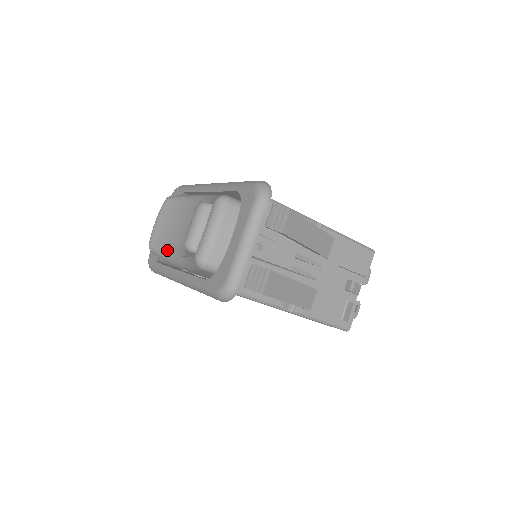
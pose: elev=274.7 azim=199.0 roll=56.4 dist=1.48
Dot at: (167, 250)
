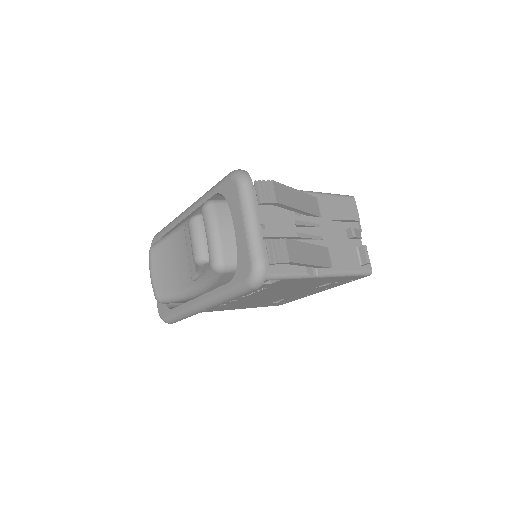
Dot at: (176, 288)
